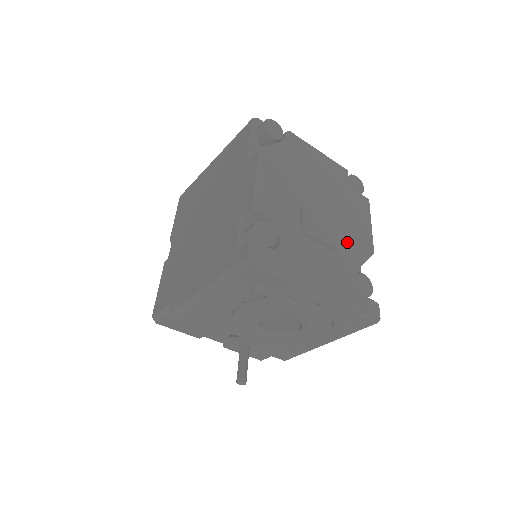
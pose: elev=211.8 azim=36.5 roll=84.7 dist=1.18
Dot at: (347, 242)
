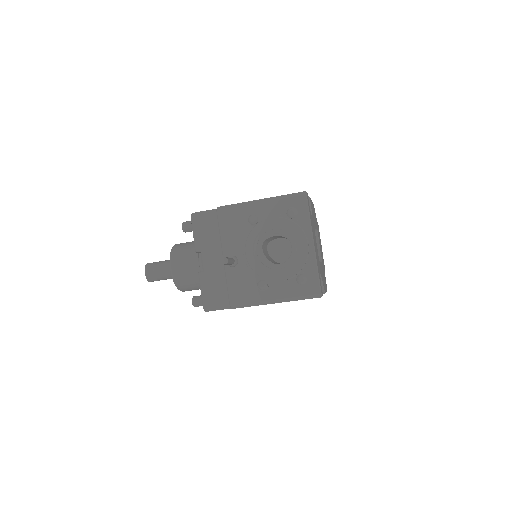
Dot at: (321, 268)
